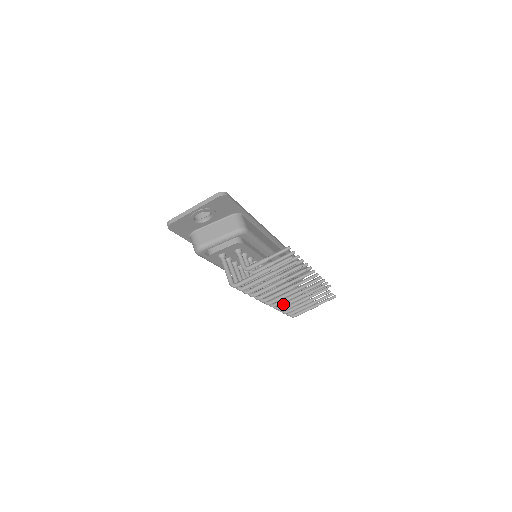
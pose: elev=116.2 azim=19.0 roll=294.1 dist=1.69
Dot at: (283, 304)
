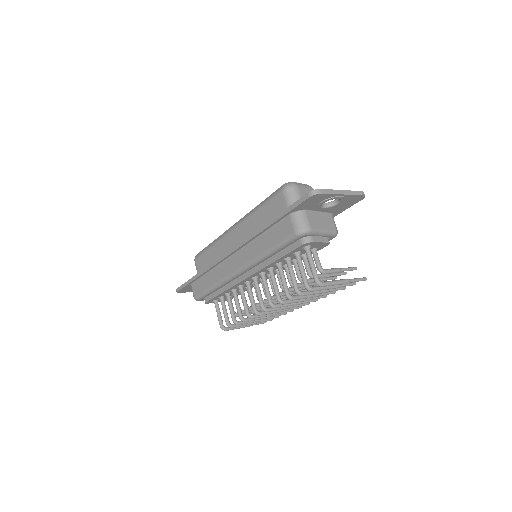
Dot at: occluded
